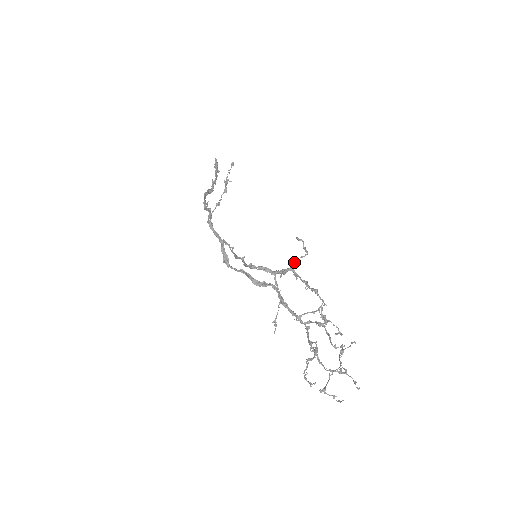
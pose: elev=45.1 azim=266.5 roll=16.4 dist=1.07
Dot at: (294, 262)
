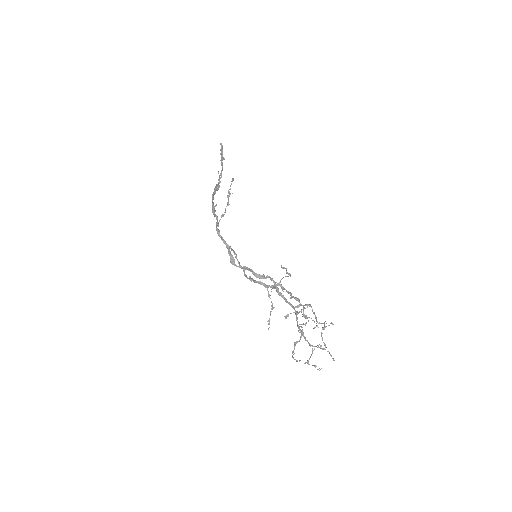
Dot at: (281, 279)
